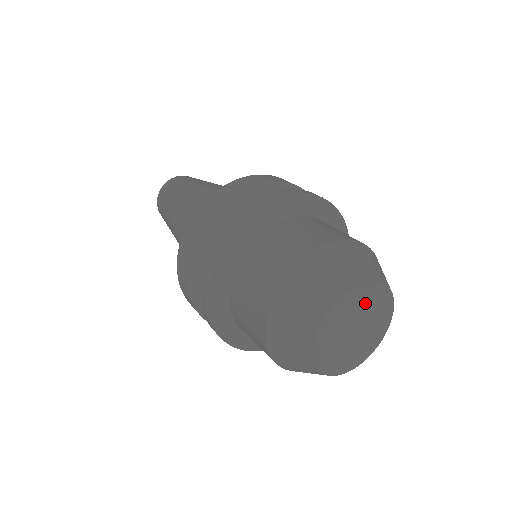
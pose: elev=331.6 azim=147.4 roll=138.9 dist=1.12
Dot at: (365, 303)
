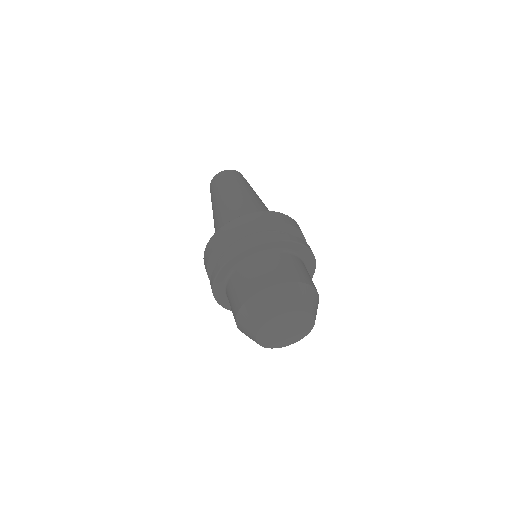
Dot at: (299, 321)
